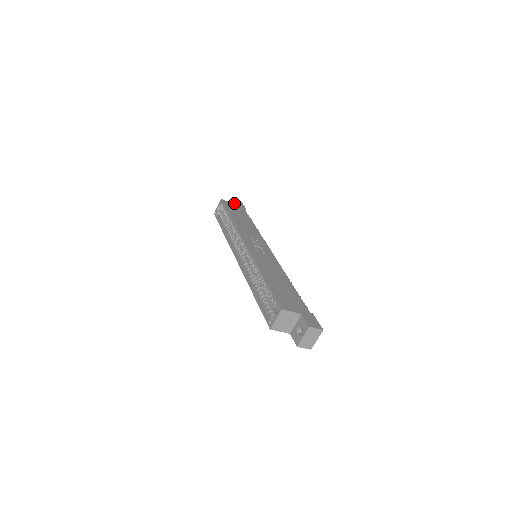
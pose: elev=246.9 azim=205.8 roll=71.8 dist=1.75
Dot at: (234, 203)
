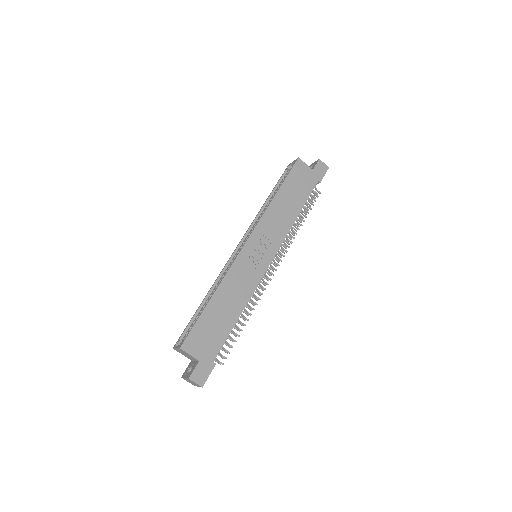
Dot at: (313, 167)
